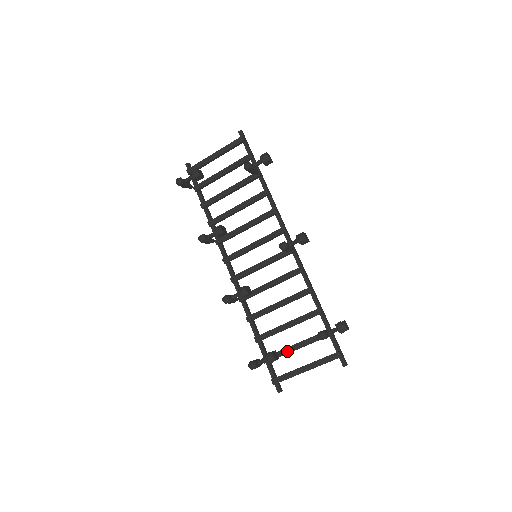
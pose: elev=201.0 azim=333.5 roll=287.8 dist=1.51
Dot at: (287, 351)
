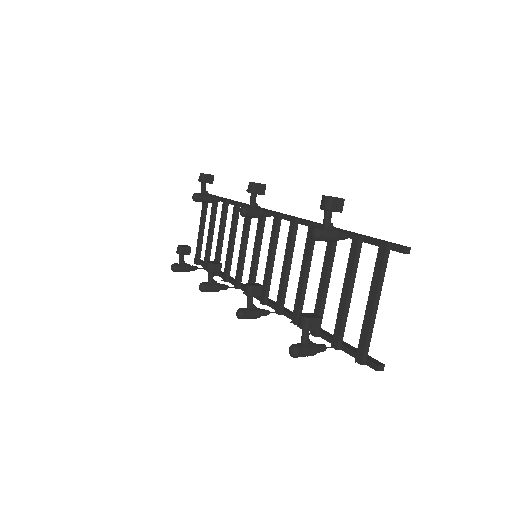
Dot at: (342, 309)
